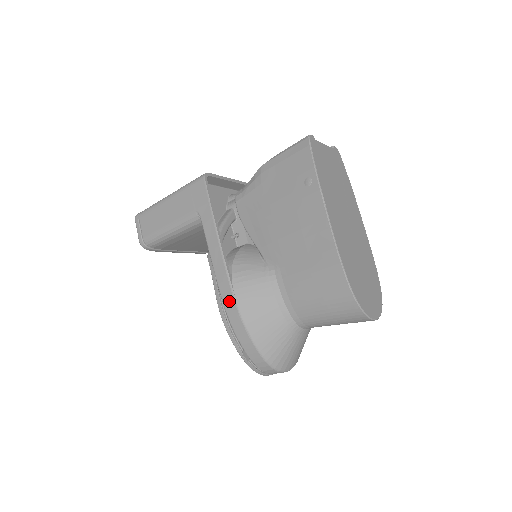
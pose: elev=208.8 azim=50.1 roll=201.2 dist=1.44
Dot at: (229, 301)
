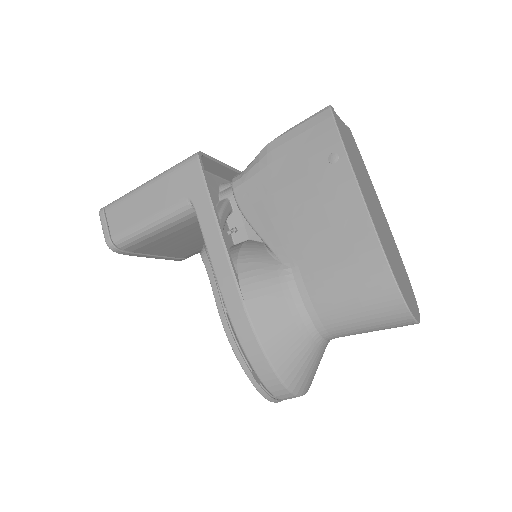
Dot at: (236, 308)
